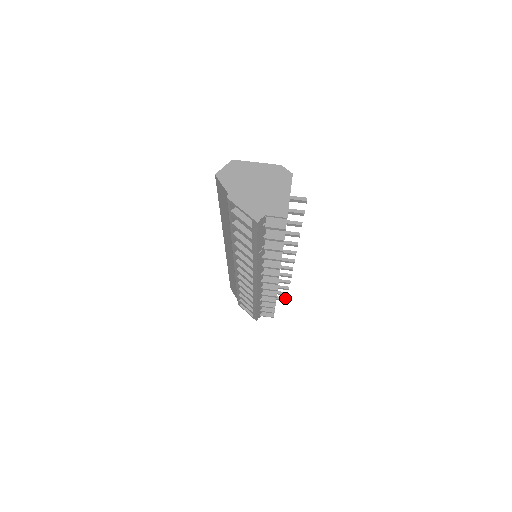
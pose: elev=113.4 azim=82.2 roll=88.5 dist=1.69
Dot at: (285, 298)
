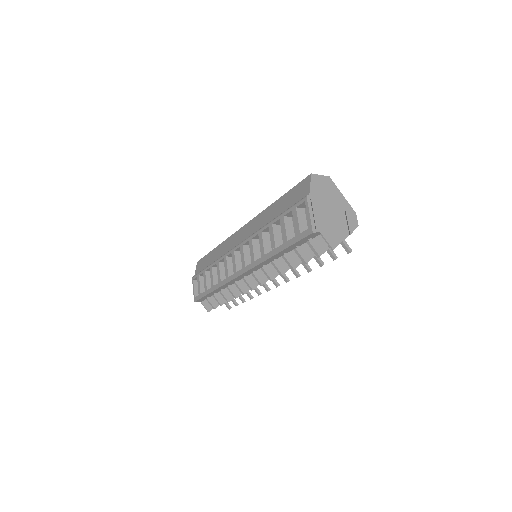
Dot at: (230, 306)
